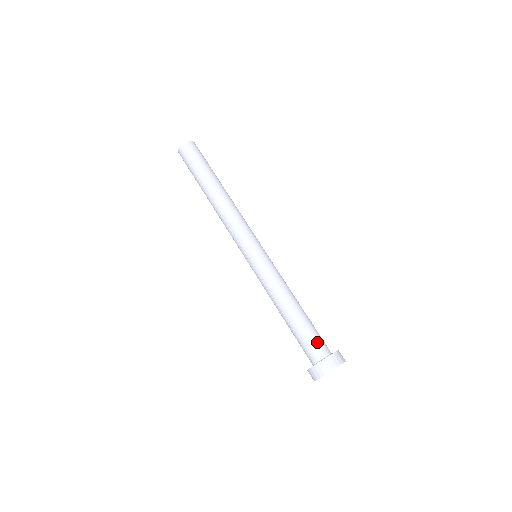
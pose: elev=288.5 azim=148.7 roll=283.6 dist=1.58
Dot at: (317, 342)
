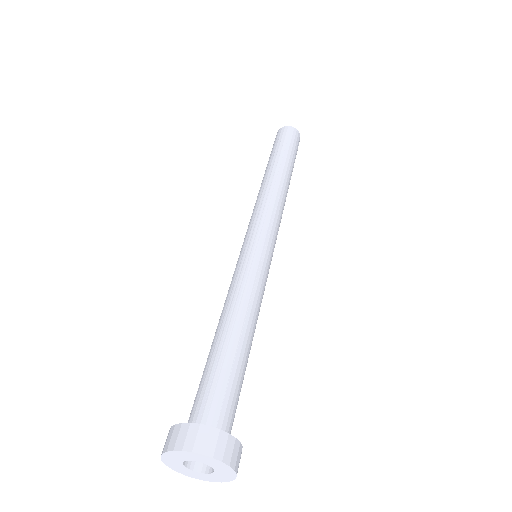
Dot at: (234, 408)
